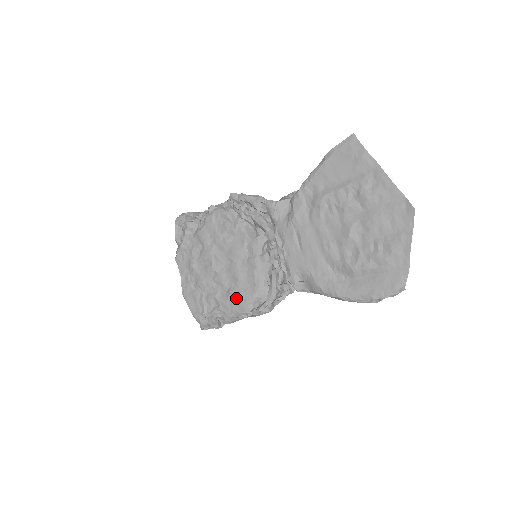
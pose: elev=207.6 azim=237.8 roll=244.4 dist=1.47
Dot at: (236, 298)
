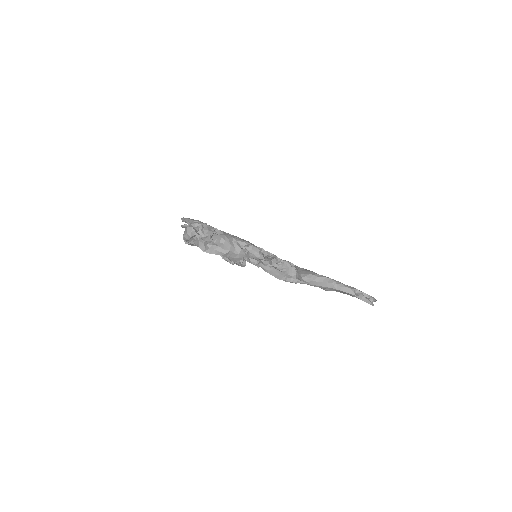
Dot at: occluded
